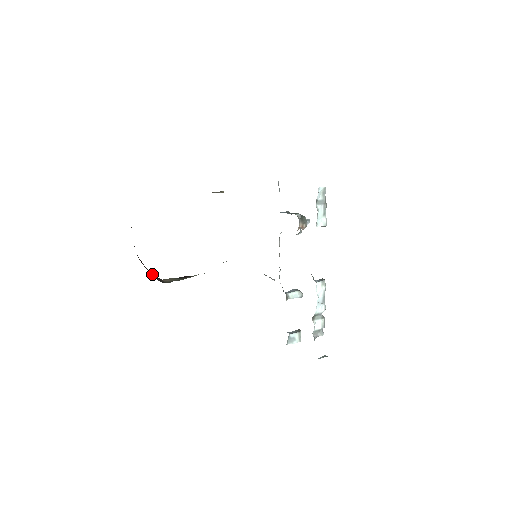
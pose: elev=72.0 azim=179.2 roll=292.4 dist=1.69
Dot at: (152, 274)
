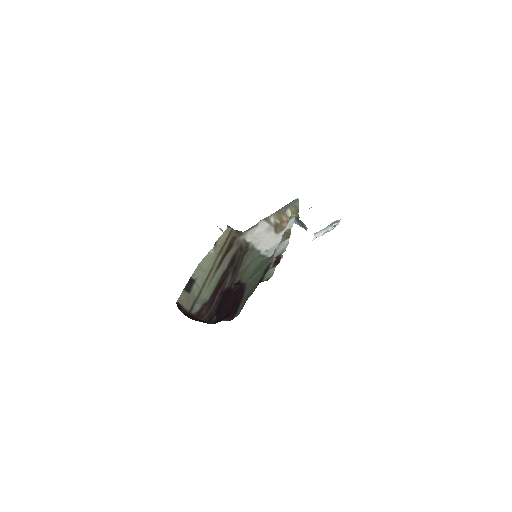
Dot at: (180, 310)
